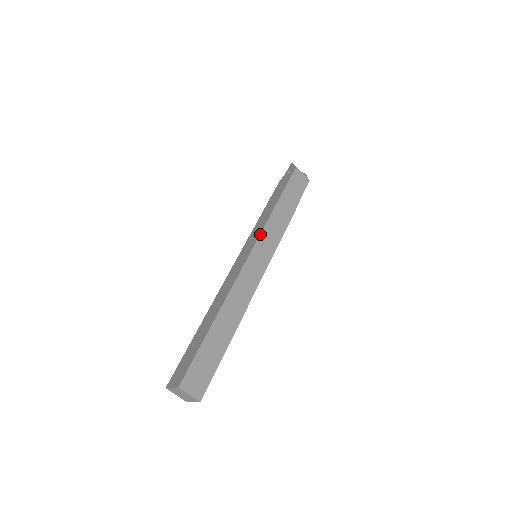
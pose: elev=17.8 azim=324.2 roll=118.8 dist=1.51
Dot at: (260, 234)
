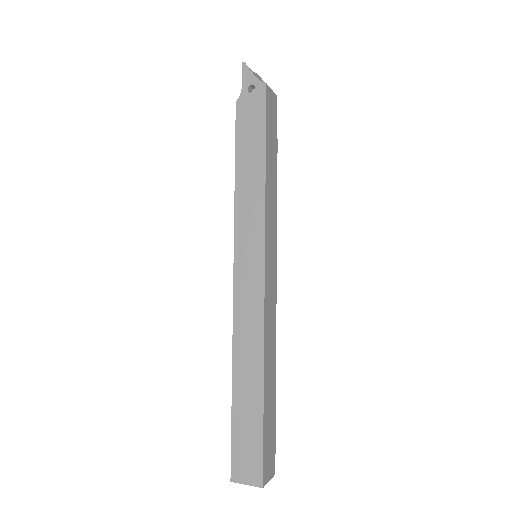
Dot at: (265, 232)
